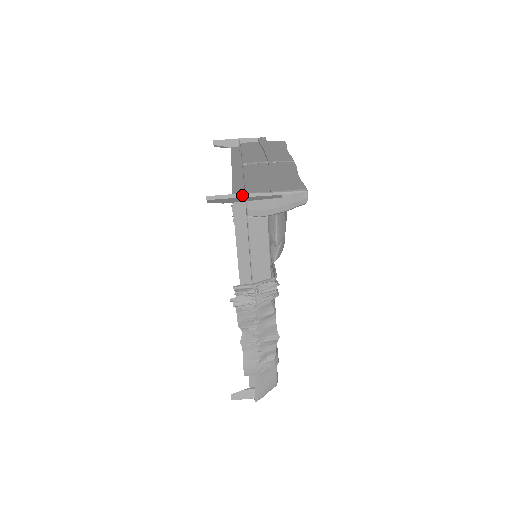
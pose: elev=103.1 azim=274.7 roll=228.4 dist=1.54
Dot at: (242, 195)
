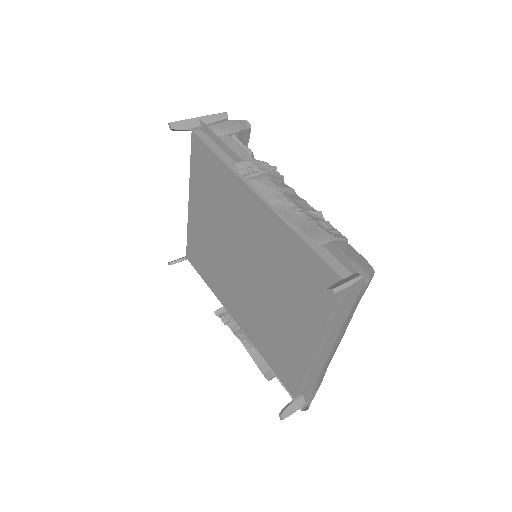
Dot at: (196, 118)
